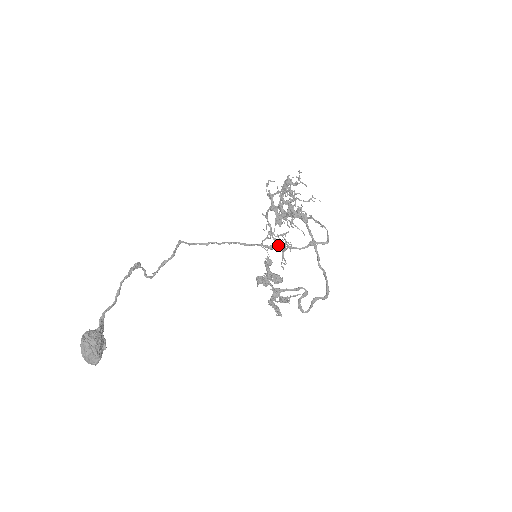
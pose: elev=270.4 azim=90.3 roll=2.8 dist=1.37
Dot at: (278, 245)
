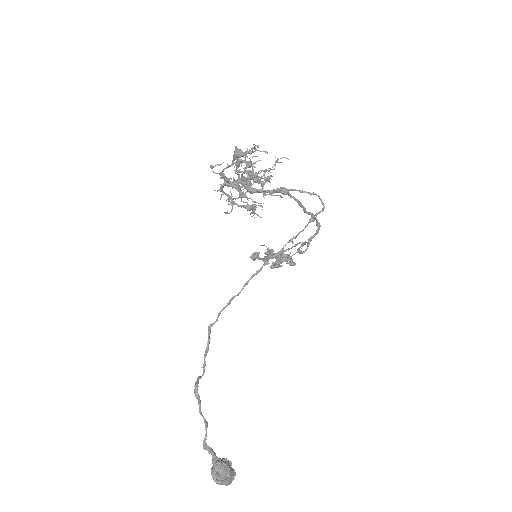
Dot at: (284, 245)
